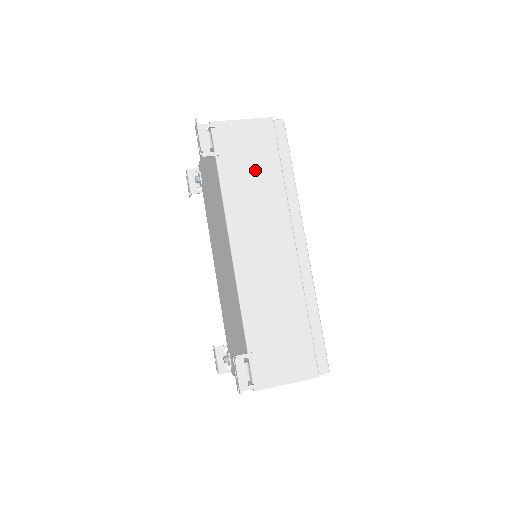
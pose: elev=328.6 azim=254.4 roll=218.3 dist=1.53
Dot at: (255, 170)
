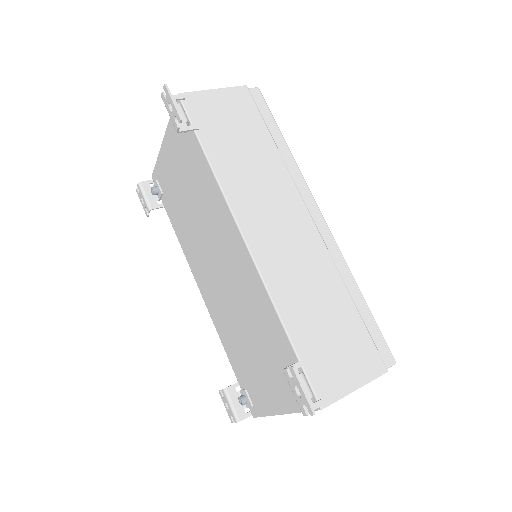
Dot at: (244, 142)
